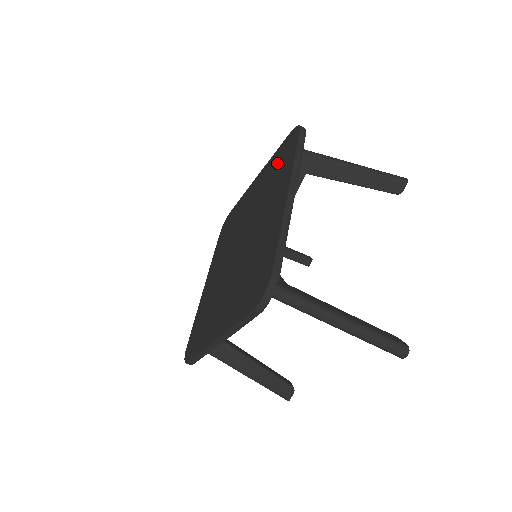
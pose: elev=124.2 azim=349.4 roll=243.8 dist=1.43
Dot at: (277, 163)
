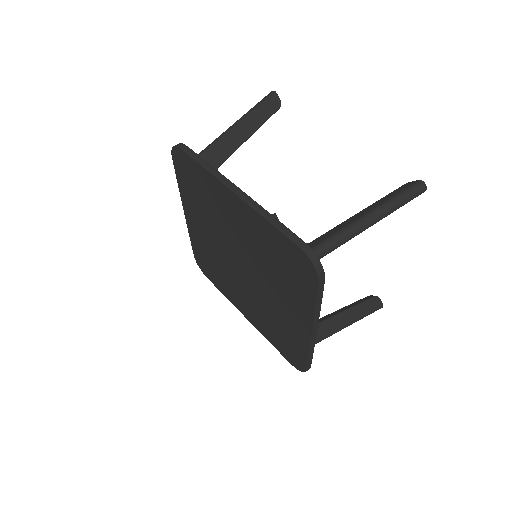
Dot at: (191, 187)
